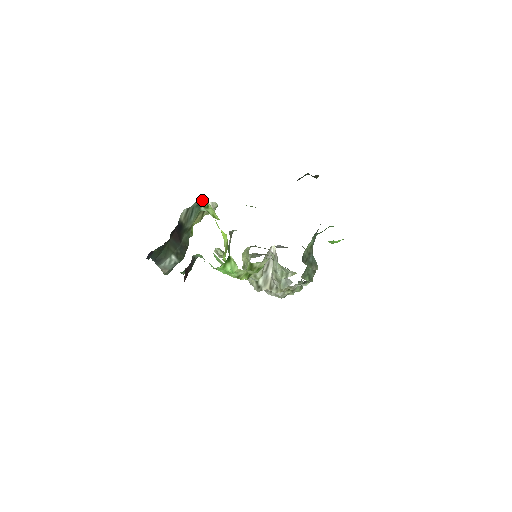
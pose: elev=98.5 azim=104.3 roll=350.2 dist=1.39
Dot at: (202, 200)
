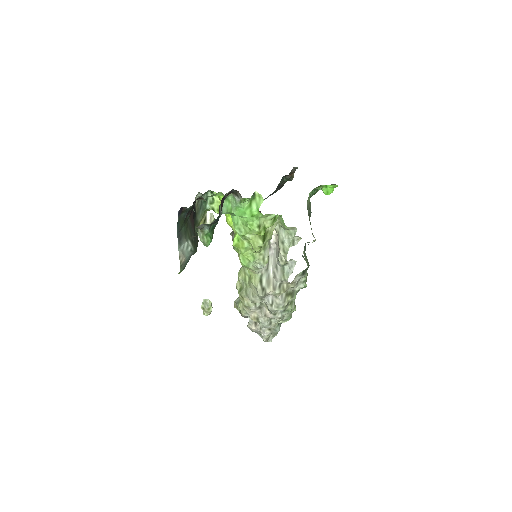
Dot at: (208, 195)
